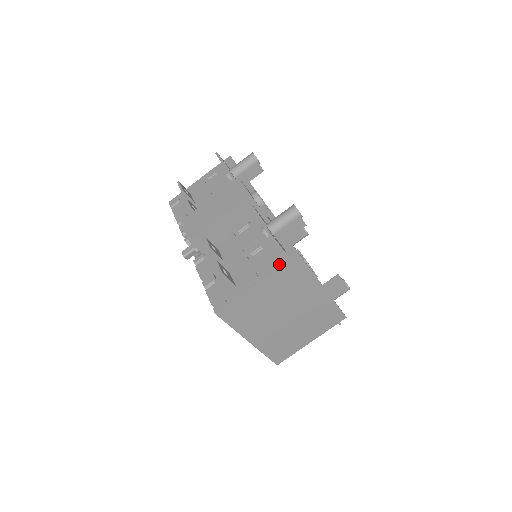
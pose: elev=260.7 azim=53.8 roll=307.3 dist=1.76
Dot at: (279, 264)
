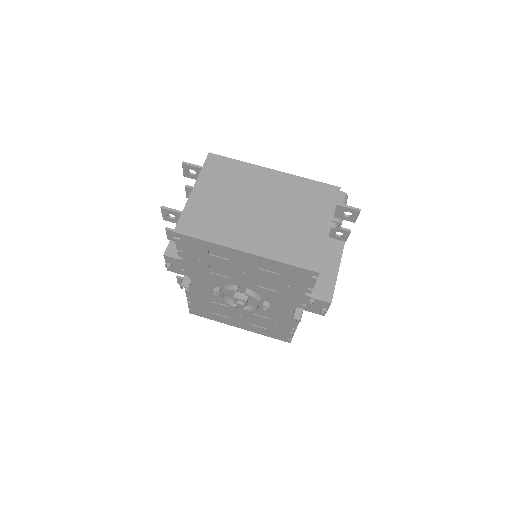
Dot at: (202, 170)
